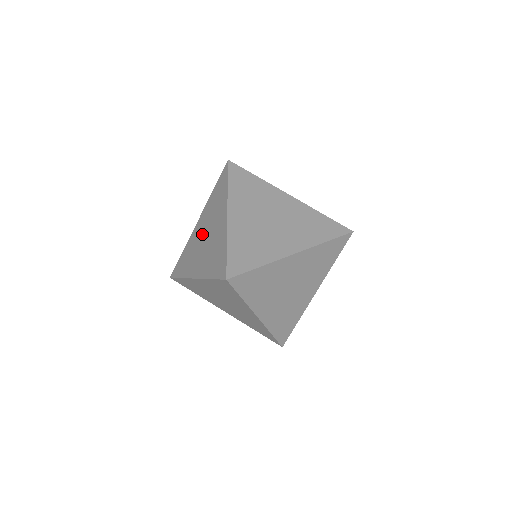
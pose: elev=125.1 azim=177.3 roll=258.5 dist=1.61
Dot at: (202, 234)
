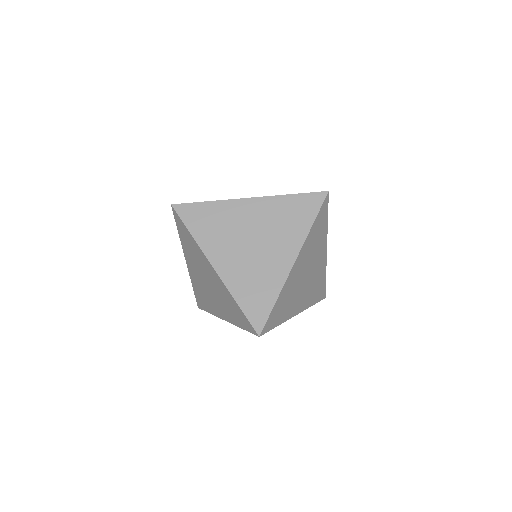
Dot at: (201, 279)
